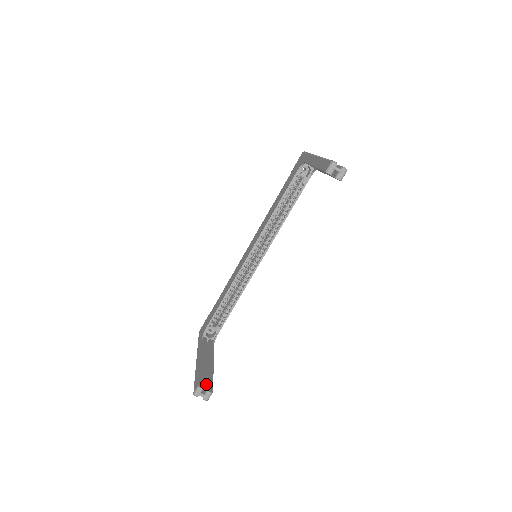
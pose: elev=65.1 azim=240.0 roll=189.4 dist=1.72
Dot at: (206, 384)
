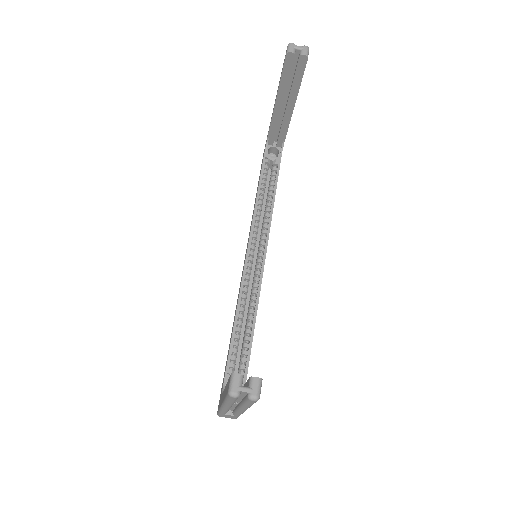
Dot at: (246, 382)
